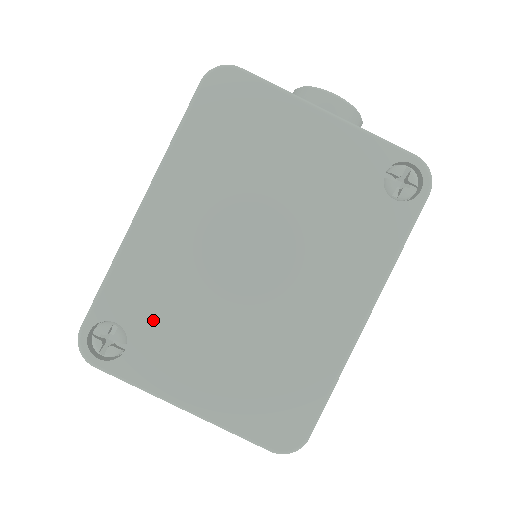
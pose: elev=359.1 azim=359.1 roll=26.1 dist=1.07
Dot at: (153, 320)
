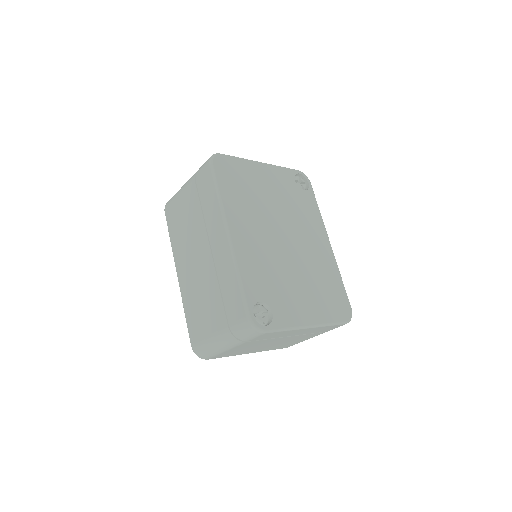
Dot at: (272, 290)
